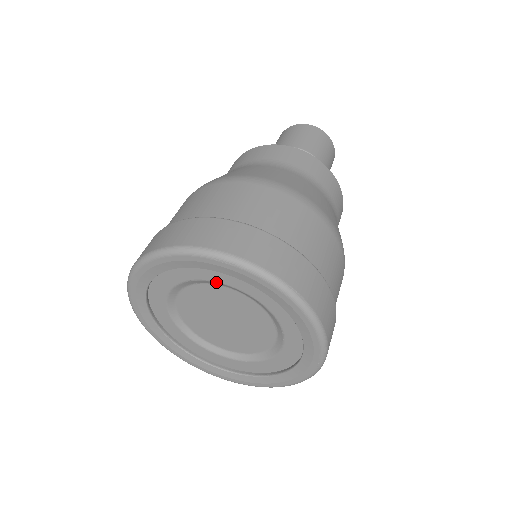
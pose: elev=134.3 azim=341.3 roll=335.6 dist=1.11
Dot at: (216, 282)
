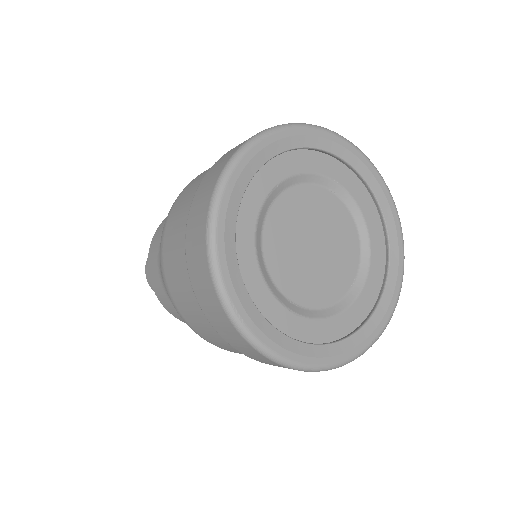
Dot at: (356, 202)
